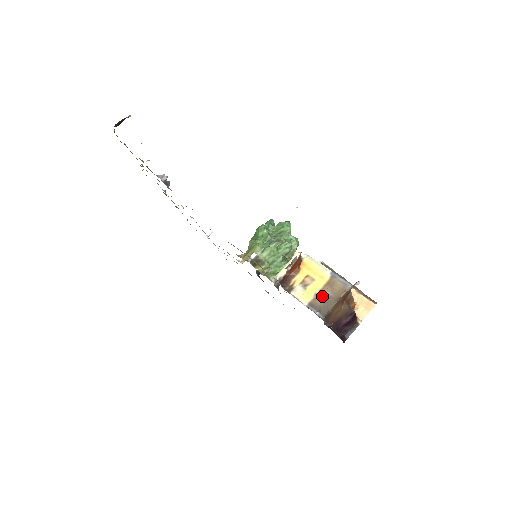
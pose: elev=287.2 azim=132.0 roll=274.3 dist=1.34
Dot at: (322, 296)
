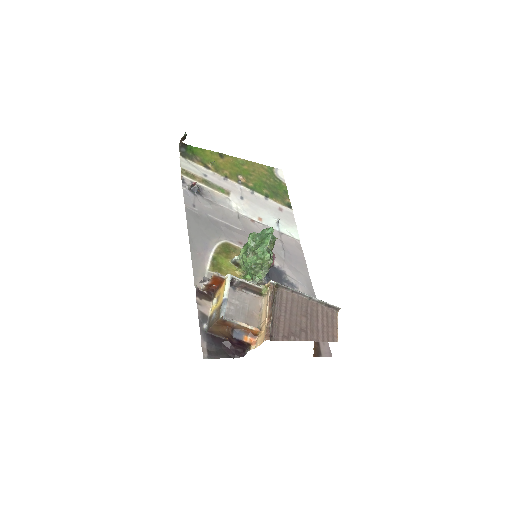
Dot at: (213, 314)
